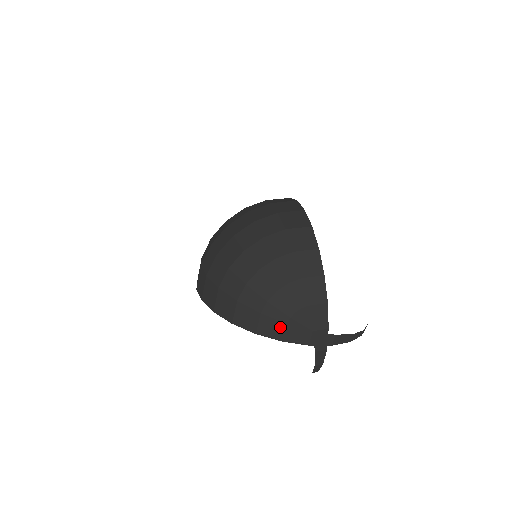
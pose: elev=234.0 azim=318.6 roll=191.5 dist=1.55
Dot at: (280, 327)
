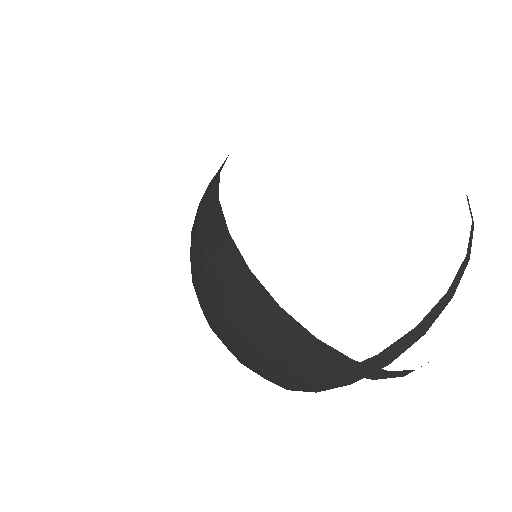
Dot at: (296, 382)
